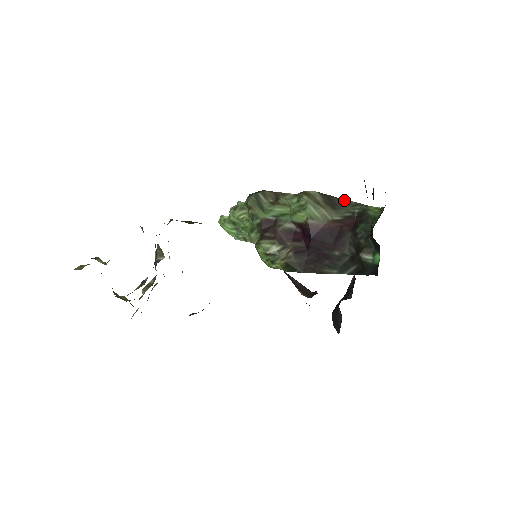
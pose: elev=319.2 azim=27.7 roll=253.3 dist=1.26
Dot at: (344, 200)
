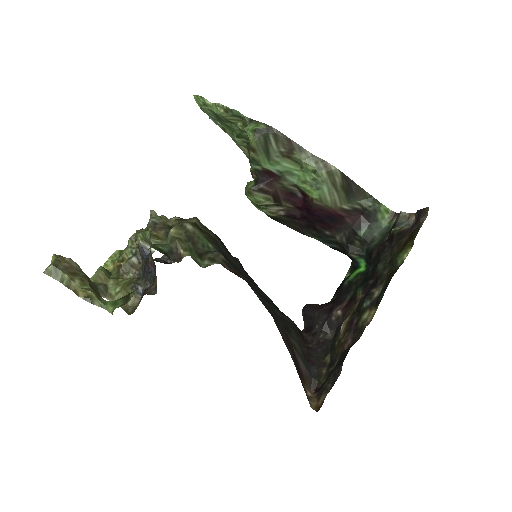
Dot at: (362, 189)
